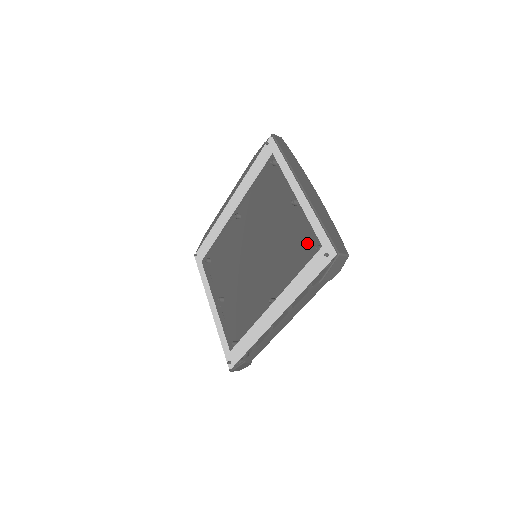
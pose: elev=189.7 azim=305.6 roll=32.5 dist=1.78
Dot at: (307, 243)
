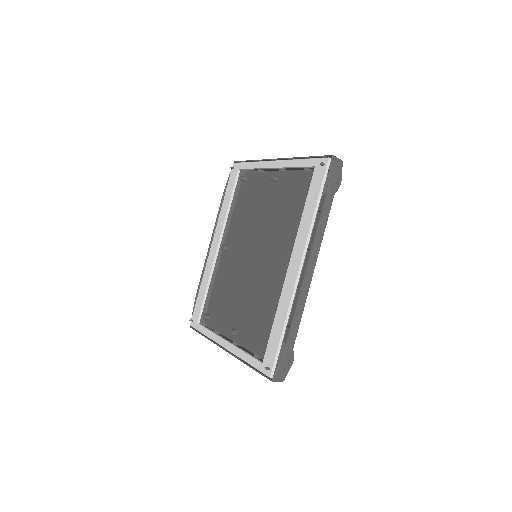
Dot at: (300, 190)
